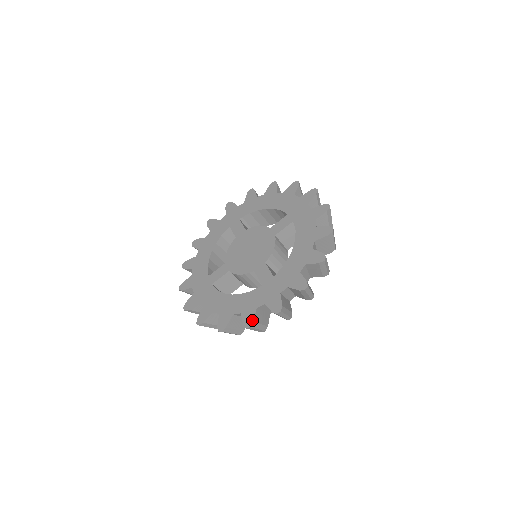
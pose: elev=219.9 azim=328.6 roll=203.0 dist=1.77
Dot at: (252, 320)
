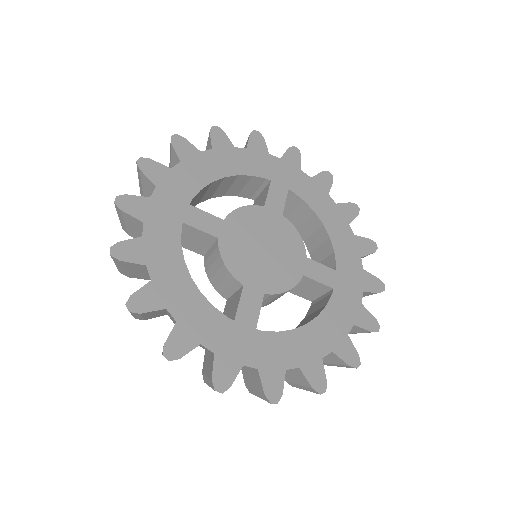
Dot at: (181, 354)
